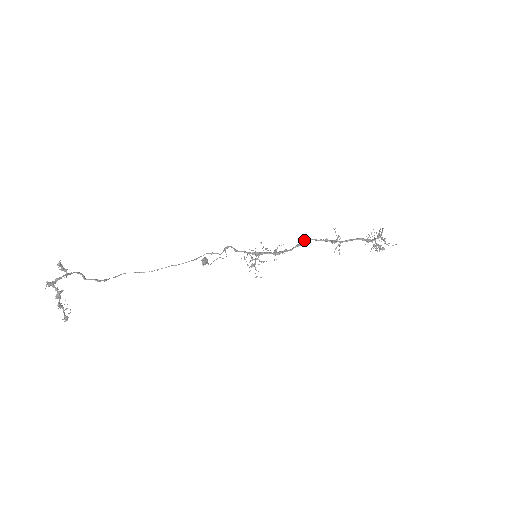
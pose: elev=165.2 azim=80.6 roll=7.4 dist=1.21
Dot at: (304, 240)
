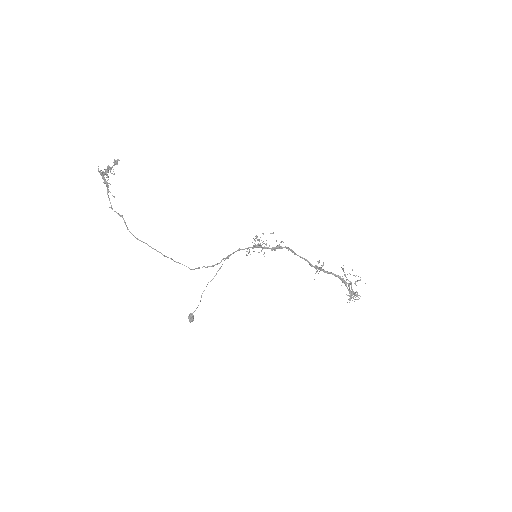
Dot at: (294, 254)
